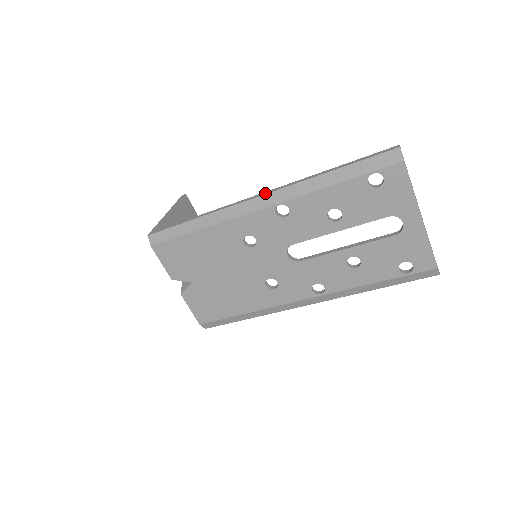
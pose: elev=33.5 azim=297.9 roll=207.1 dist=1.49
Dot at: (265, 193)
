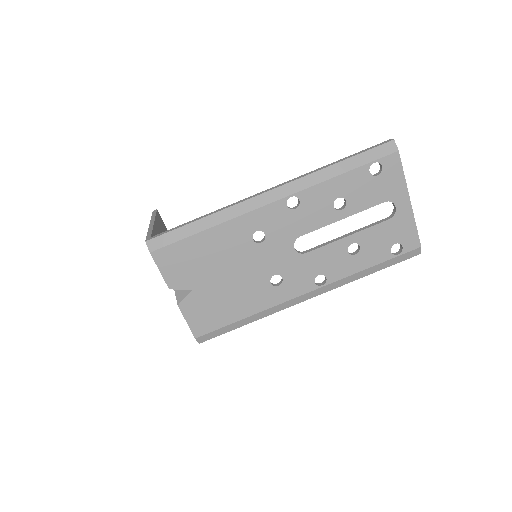
Dot at: (276, 187)
